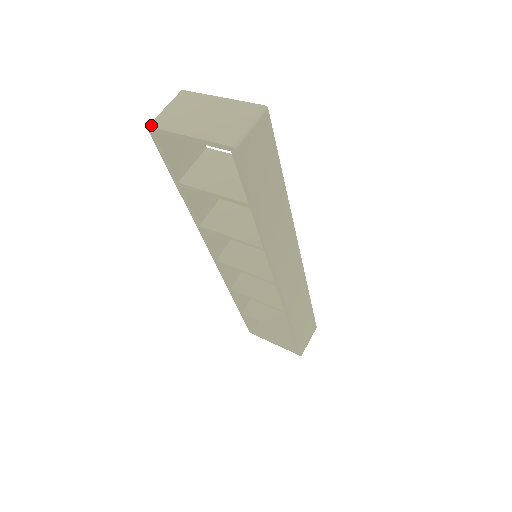
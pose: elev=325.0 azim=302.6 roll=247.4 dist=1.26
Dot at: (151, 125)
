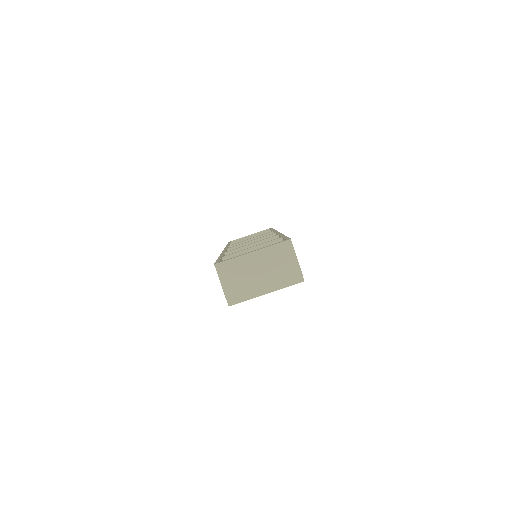
Dot at: (231, 304)
